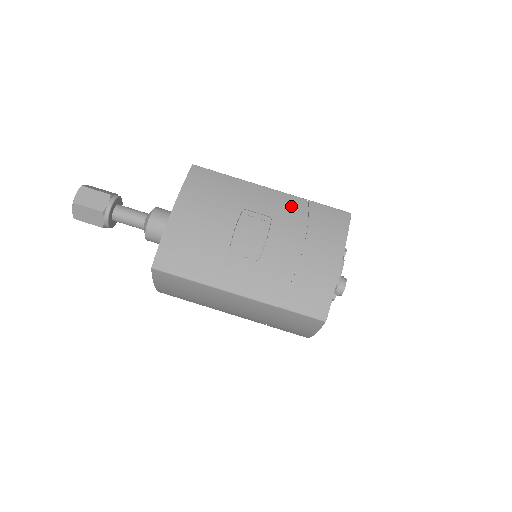
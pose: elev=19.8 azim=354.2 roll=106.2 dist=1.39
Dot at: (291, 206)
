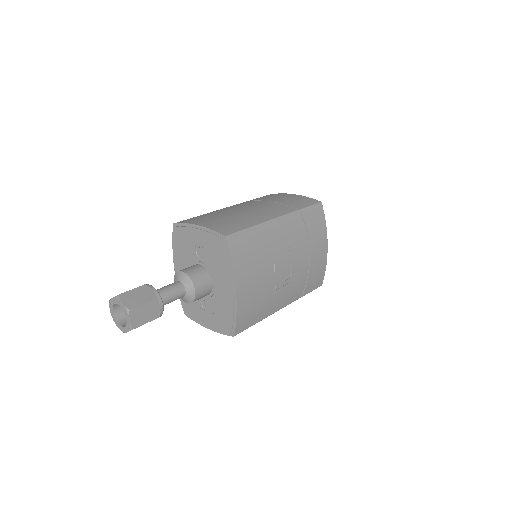
Dot at: (295, 225)
